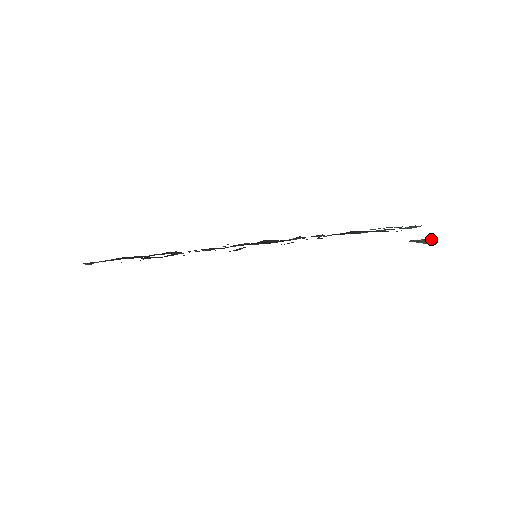
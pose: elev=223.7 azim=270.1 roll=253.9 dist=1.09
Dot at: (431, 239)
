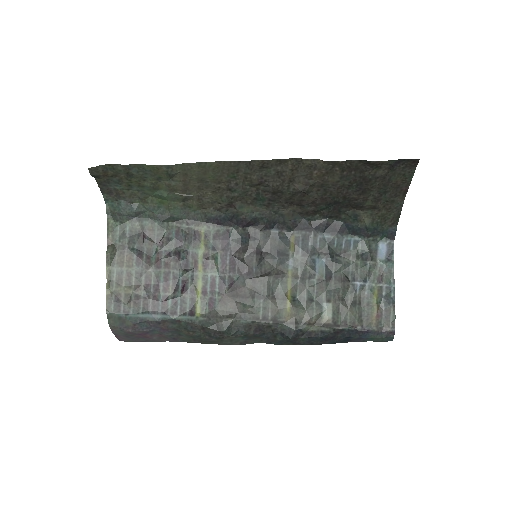
Dot at: (392, 228)
